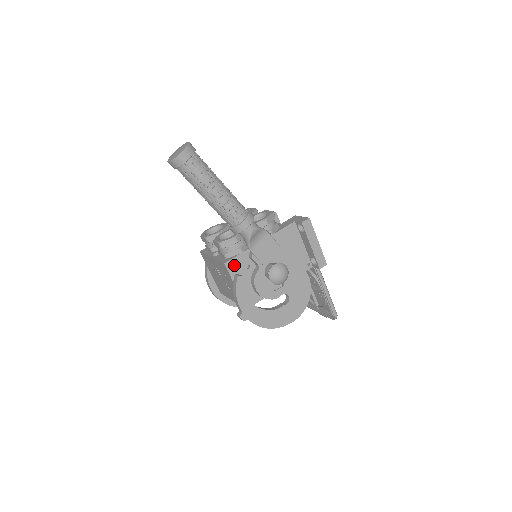
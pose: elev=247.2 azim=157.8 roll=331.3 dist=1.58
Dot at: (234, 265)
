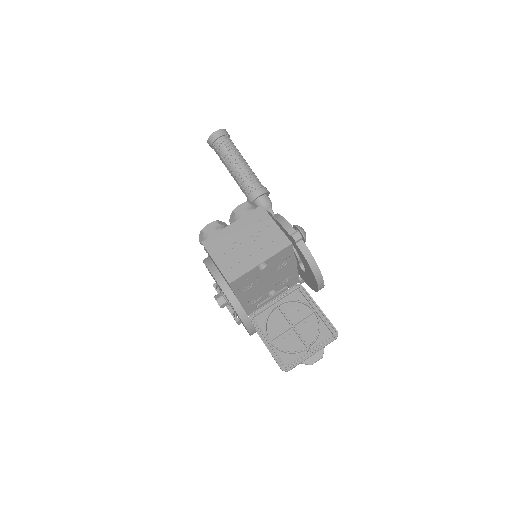
Dot at: occluded
